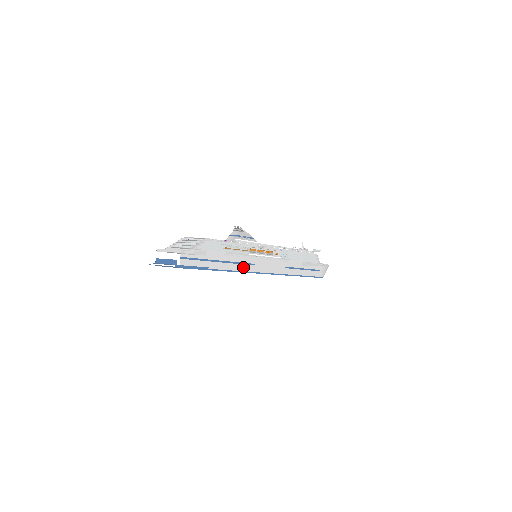
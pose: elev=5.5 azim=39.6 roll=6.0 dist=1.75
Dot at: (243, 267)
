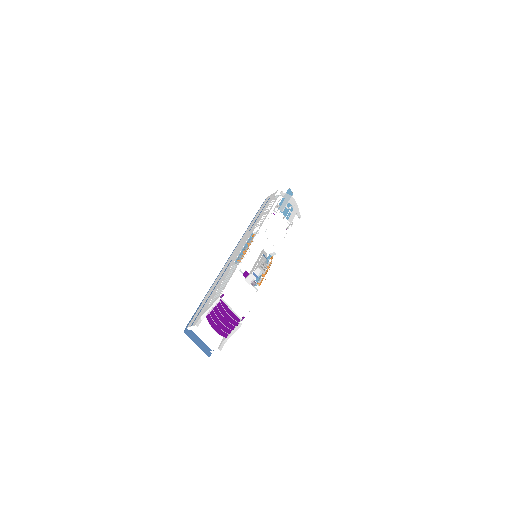
Dot at: occluded
